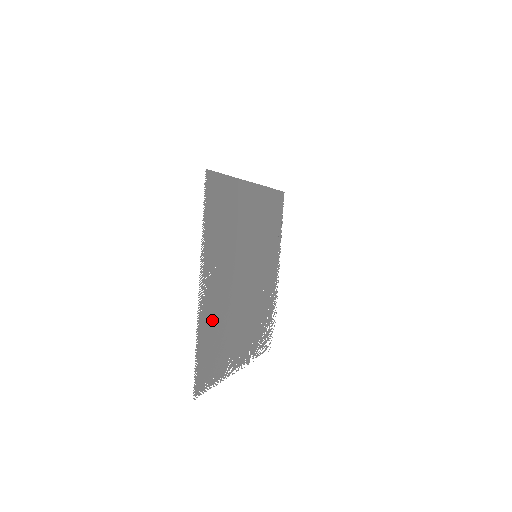
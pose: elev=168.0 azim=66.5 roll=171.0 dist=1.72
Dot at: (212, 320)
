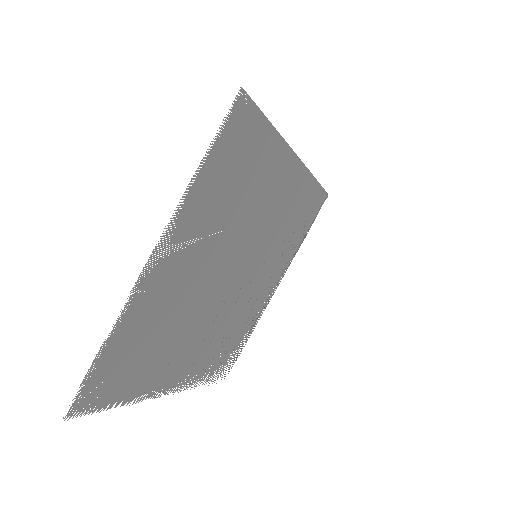
Dot at: (150, 315)
